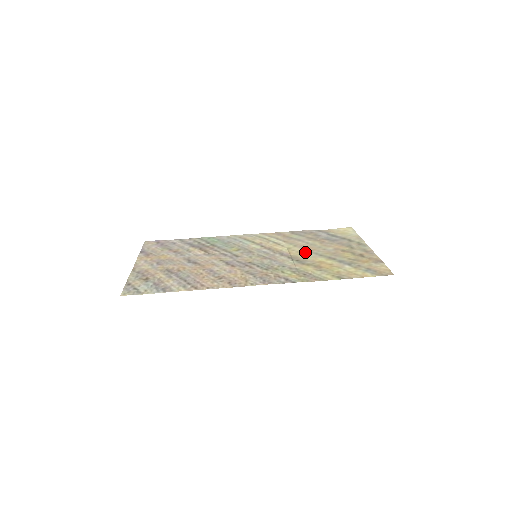
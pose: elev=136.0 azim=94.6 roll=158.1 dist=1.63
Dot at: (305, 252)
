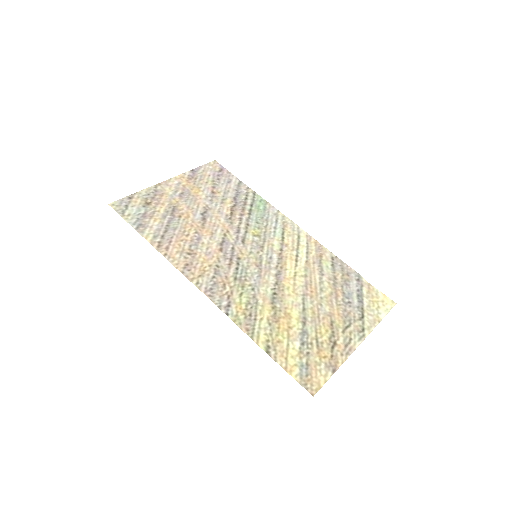
Dot at: (299, 291)
